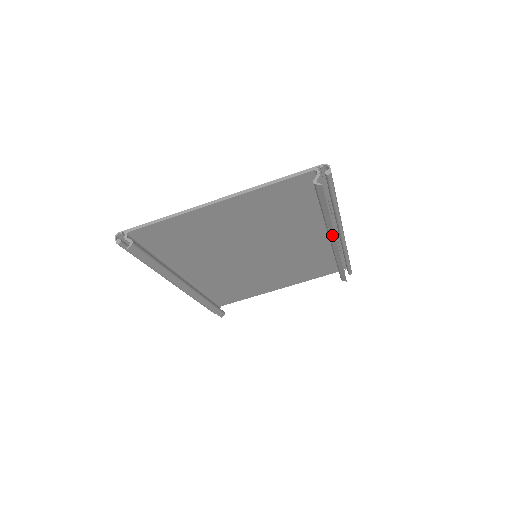
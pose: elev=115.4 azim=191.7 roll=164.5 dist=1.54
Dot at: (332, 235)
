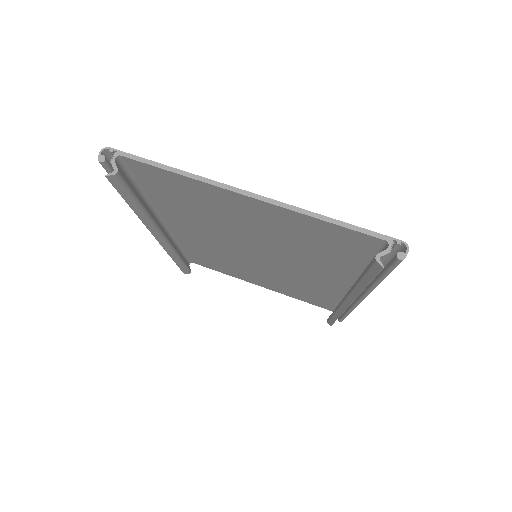
Dot at: (351, 298)
